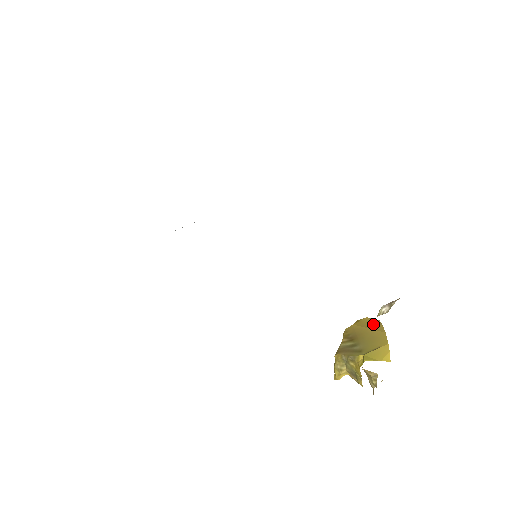
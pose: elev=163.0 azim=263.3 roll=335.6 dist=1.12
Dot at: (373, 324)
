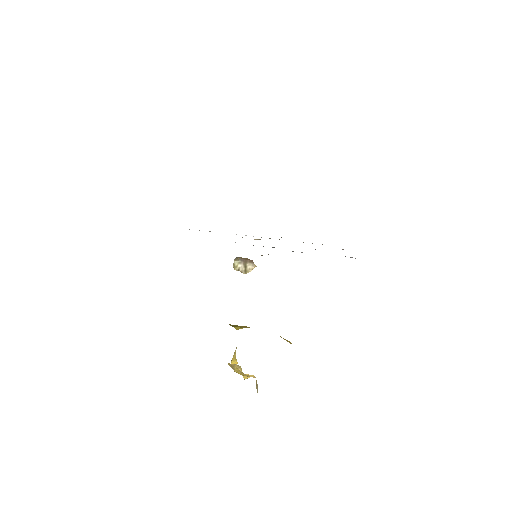
Dot at: occluded
